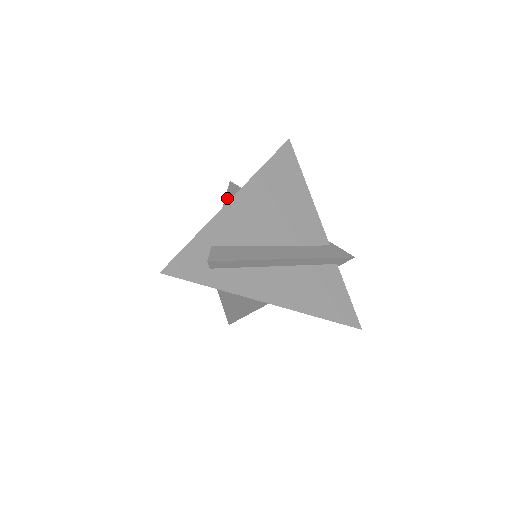
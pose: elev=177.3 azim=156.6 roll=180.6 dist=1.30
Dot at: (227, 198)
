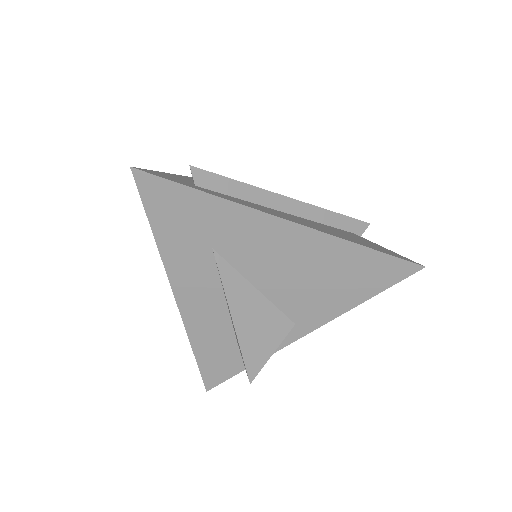
Dot at: occluded
